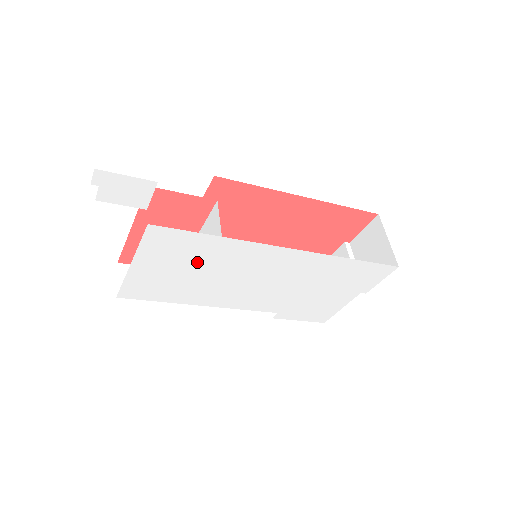
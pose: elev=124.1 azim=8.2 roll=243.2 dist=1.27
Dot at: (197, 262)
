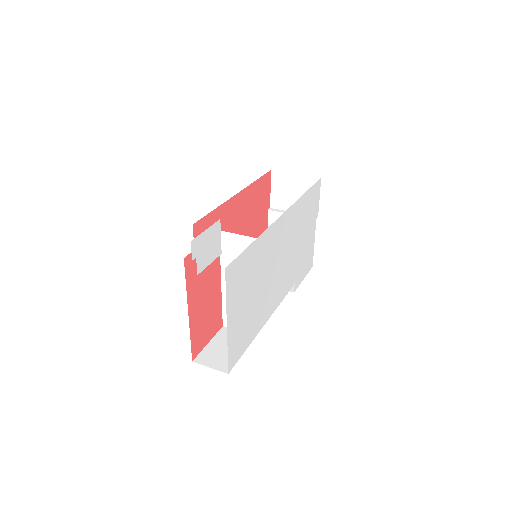
Dot at: (253, 279)
